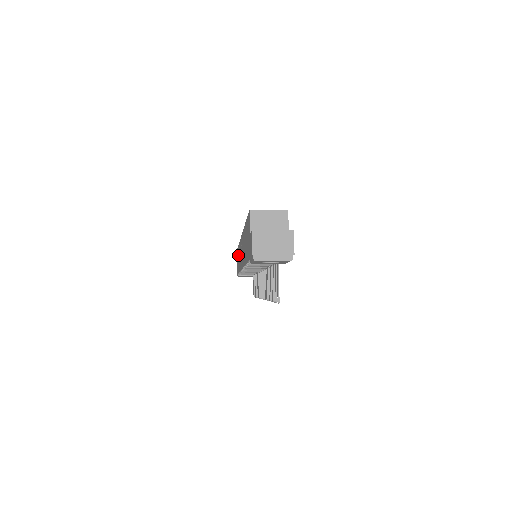
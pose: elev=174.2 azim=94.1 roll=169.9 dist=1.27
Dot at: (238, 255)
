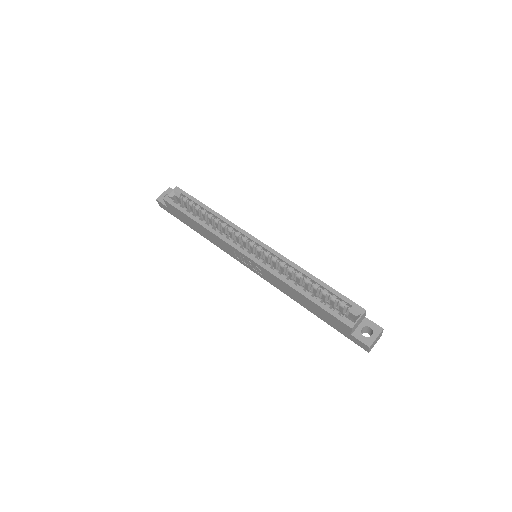
Dot at: (194, 225)
